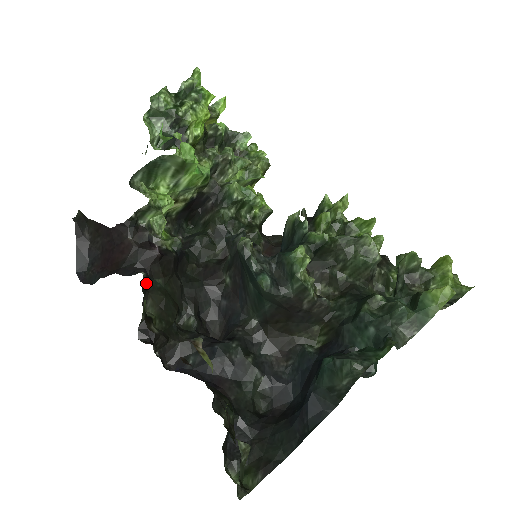
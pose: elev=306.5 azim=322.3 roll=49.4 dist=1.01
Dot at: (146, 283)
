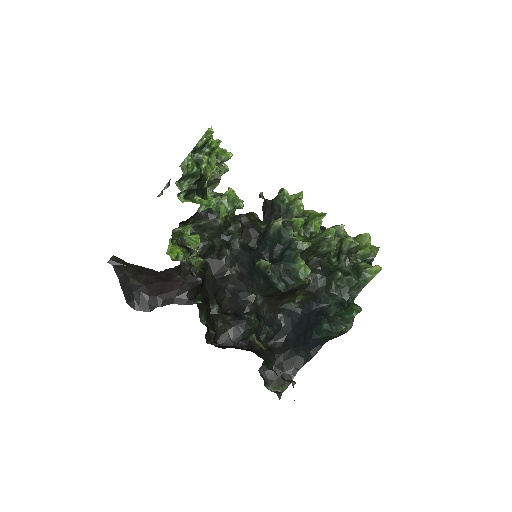
Dot at: occluded
